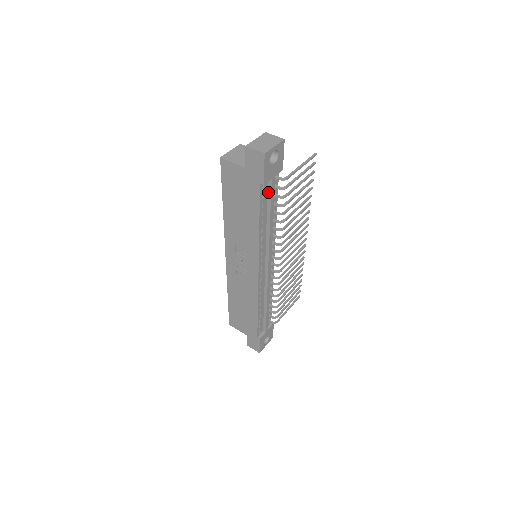
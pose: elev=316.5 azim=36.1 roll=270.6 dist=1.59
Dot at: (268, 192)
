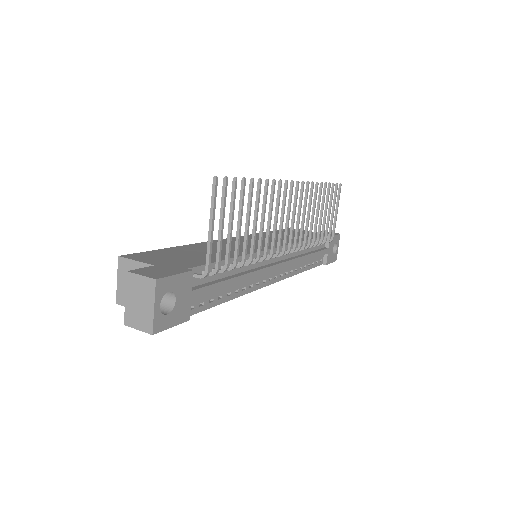
Dot at: occluded
